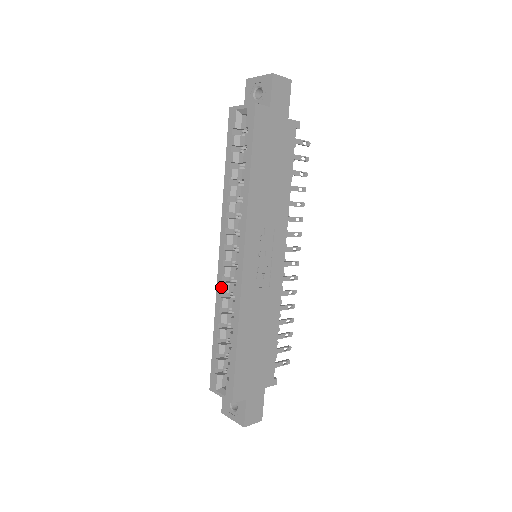
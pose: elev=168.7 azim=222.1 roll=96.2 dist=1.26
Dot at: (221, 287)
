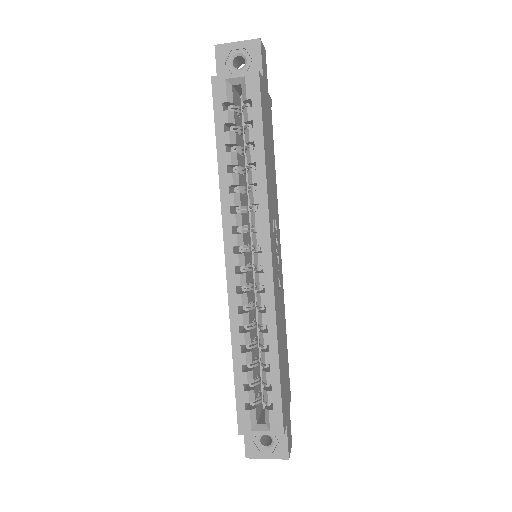
Dot at: (237, 301)
